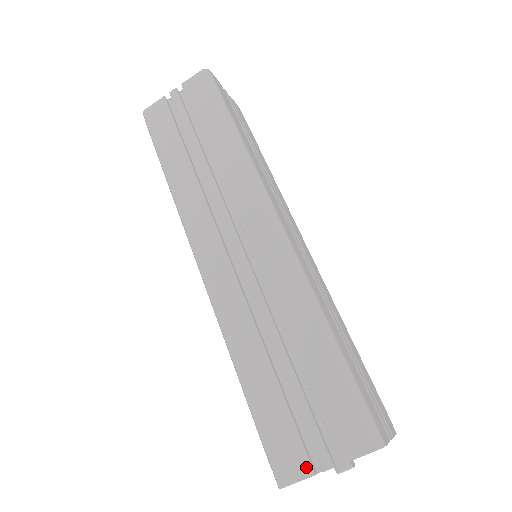
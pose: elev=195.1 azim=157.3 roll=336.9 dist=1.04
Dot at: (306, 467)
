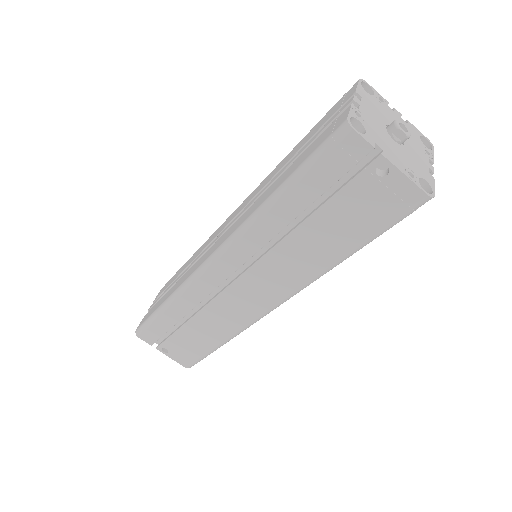
Dot at: (344, 112)
